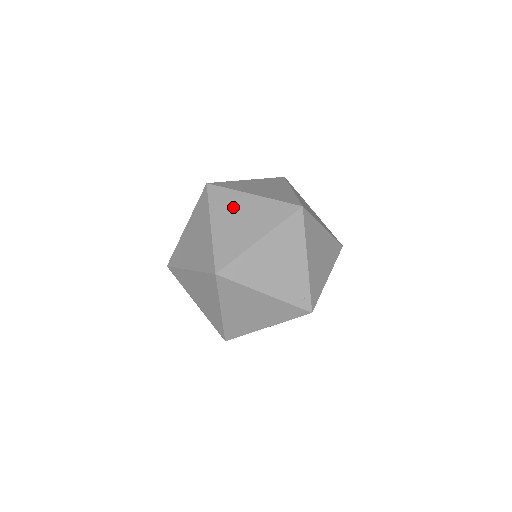
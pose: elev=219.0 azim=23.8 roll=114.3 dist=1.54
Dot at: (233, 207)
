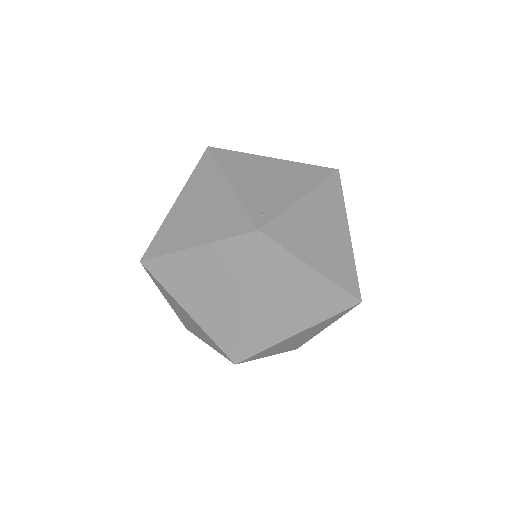
Dot at: occluded
